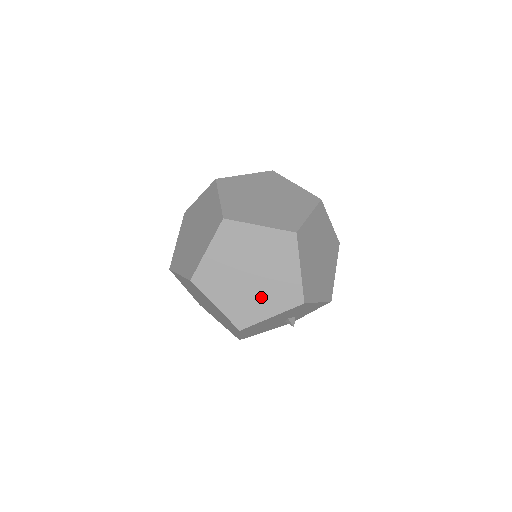
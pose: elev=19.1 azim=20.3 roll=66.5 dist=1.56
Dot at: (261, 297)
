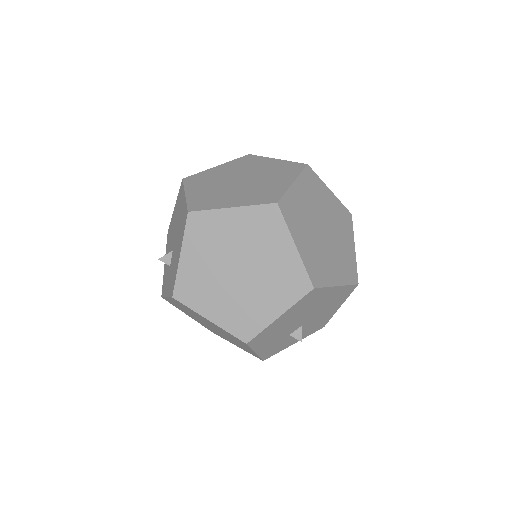
Dot at: (331, 259)
